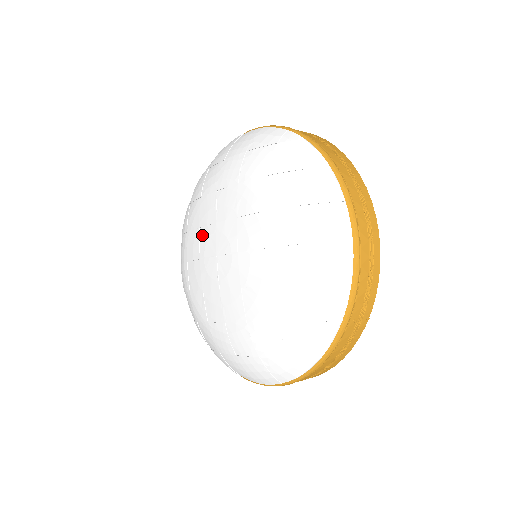
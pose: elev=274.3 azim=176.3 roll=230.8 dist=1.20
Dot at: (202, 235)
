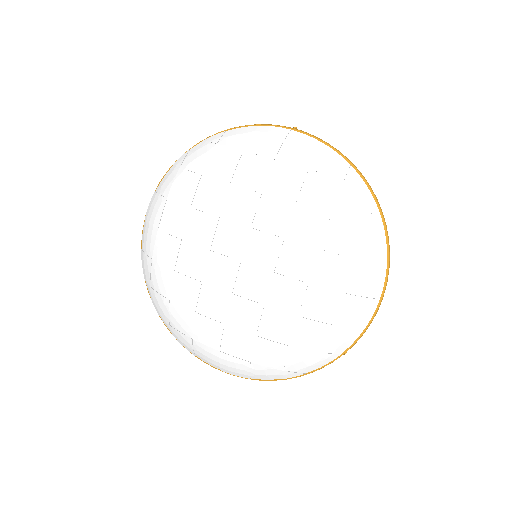
Dot at: (222, 228)
